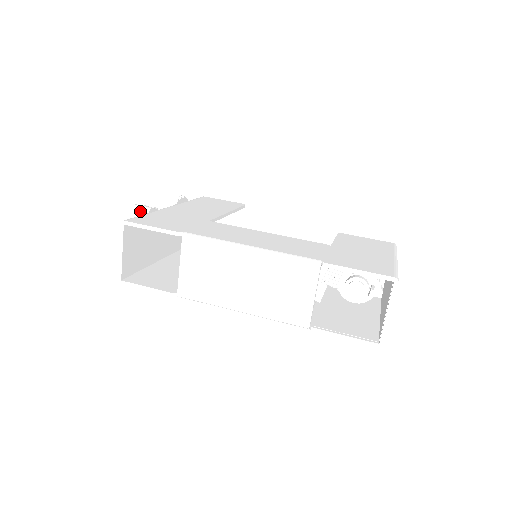
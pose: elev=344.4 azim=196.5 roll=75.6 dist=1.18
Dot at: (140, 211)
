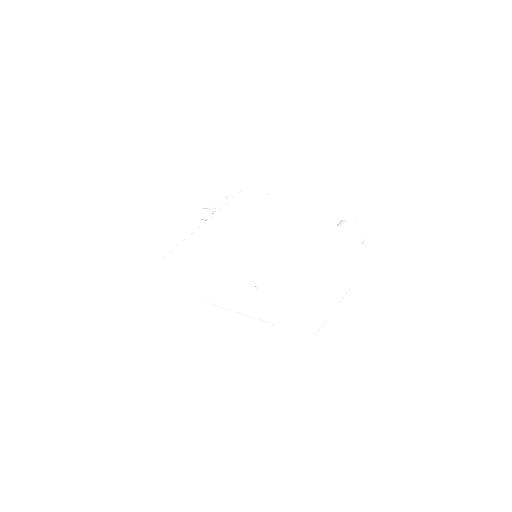
Dot at: (203, 215)
